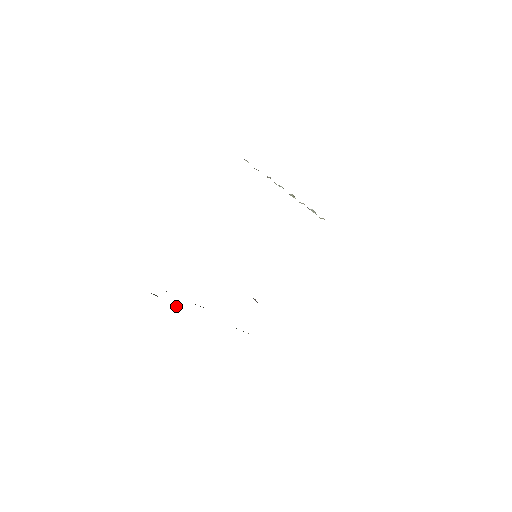
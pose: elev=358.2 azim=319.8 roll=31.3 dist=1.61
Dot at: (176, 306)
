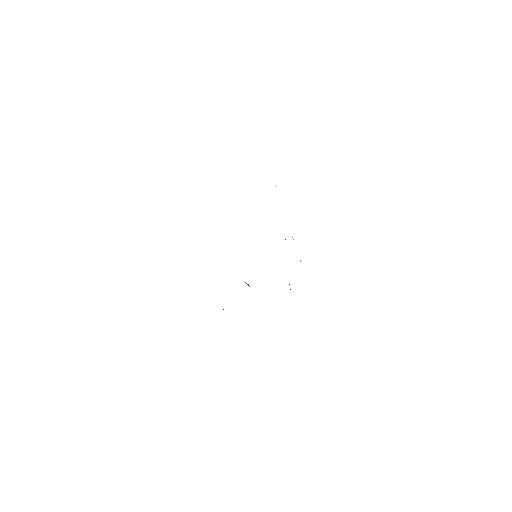
Dot at: occluded
